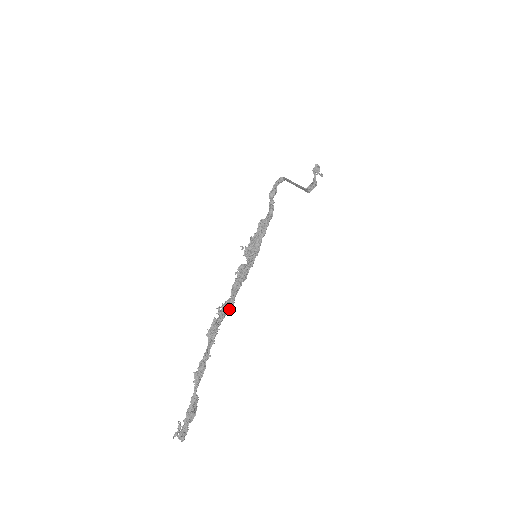
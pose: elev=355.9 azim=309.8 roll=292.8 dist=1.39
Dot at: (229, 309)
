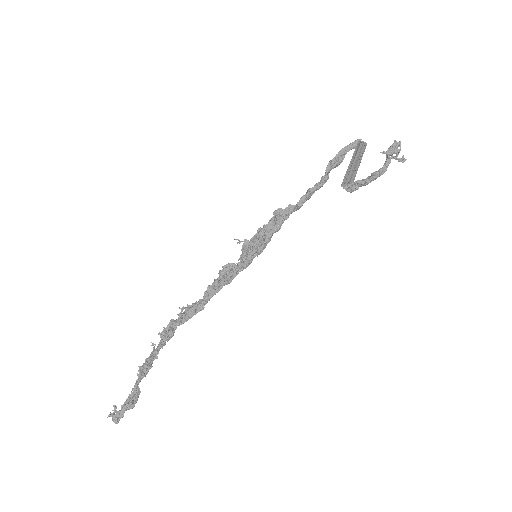
Dot at: (194, 314)
